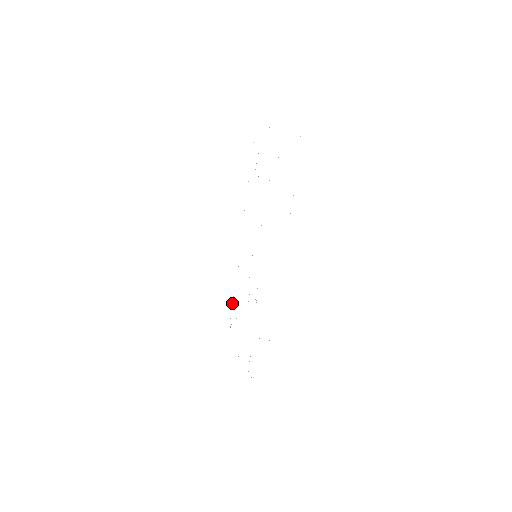
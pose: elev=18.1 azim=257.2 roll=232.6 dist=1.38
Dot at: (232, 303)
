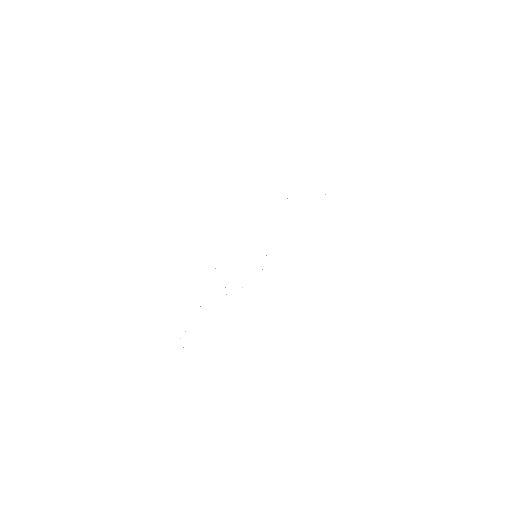
Dot at: occluded
